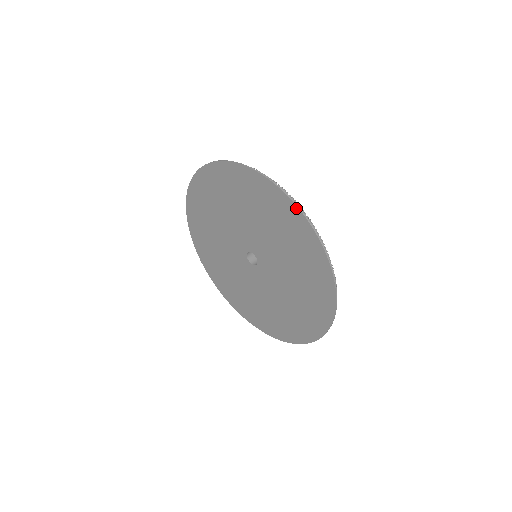
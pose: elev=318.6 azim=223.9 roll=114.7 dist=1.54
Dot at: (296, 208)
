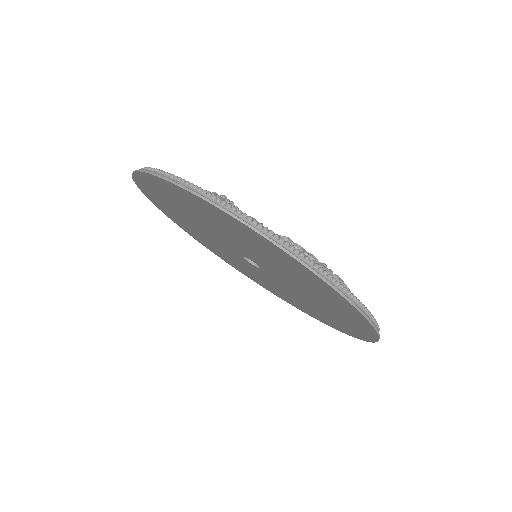
Dot at: (231, 217)
